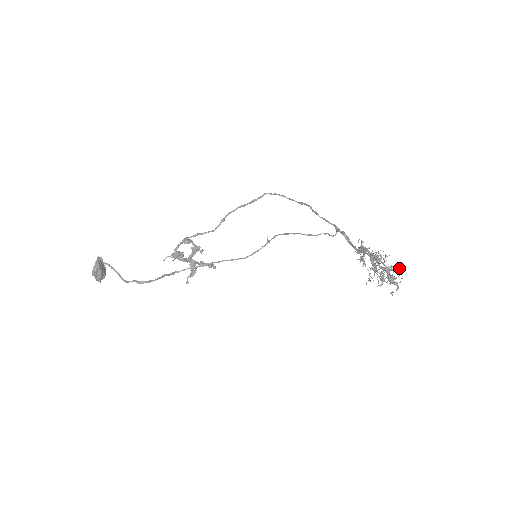
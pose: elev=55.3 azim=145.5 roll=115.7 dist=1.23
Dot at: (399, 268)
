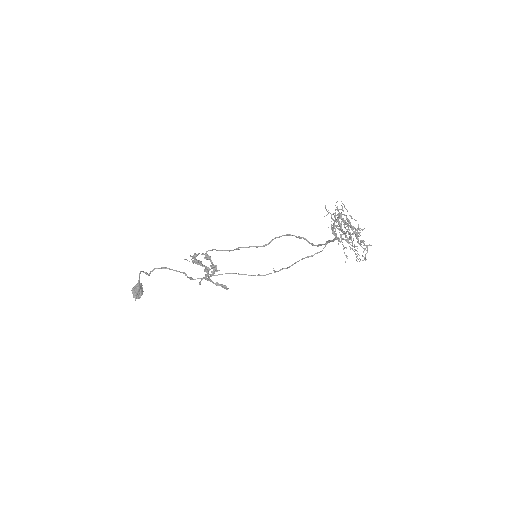
Dot at: (363, 229)
